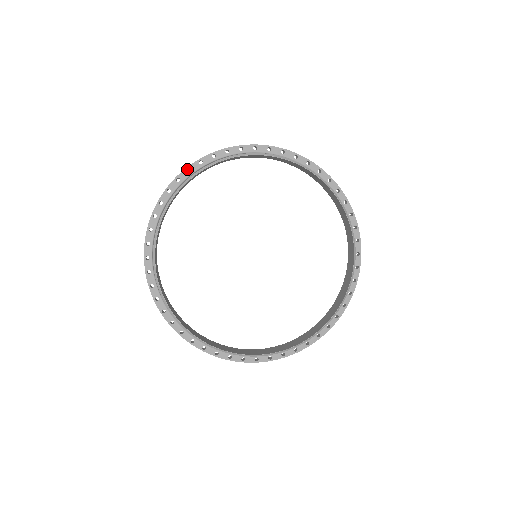
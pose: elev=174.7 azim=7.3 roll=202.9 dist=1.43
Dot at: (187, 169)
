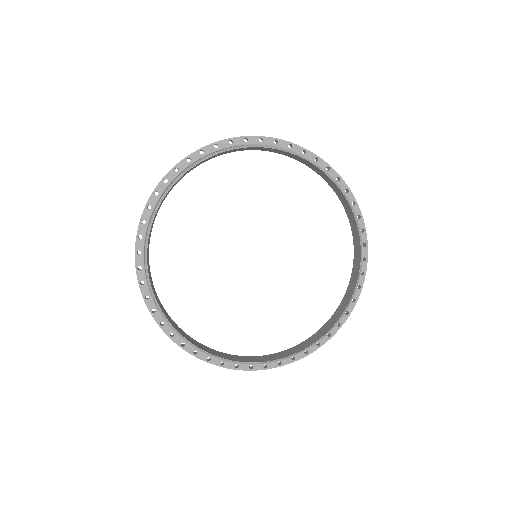
Dot at: (186, 158)
